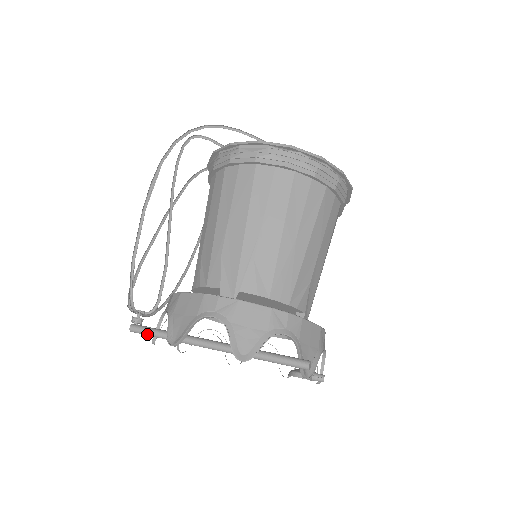
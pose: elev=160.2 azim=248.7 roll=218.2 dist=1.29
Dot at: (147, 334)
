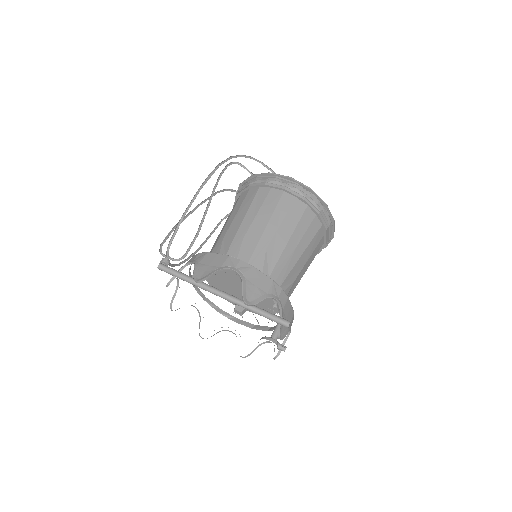
Dot at: (171, 273)
